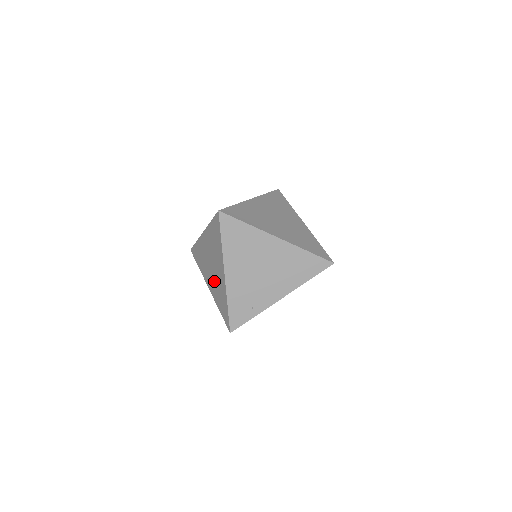
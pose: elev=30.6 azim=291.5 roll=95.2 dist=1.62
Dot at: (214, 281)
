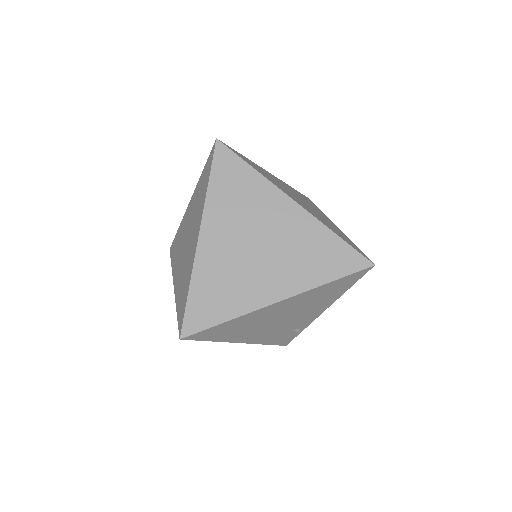
Dot at: occluded
